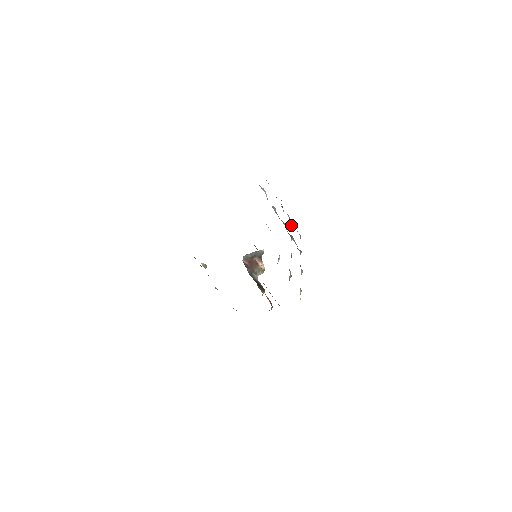
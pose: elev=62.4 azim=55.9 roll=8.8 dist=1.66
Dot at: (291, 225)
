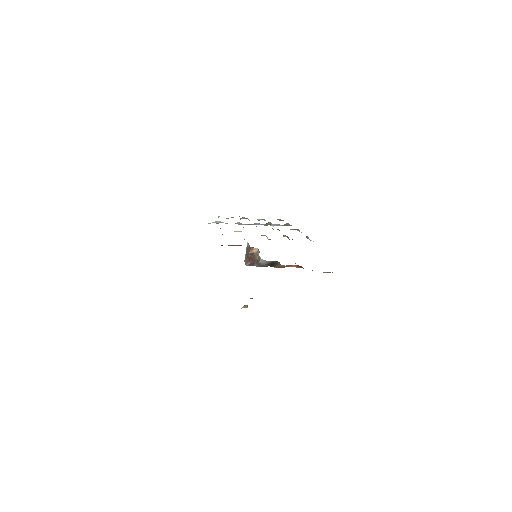
Dot at: occluded
